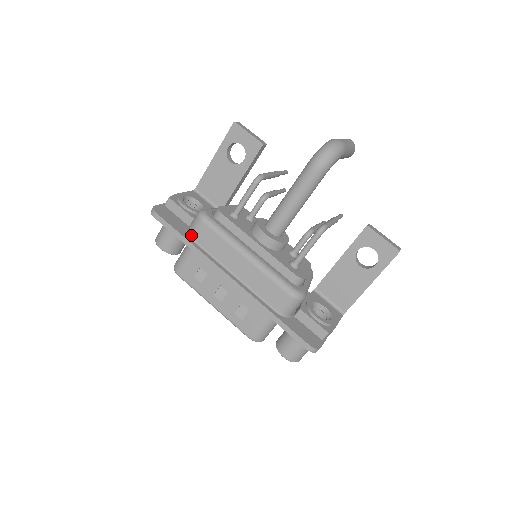
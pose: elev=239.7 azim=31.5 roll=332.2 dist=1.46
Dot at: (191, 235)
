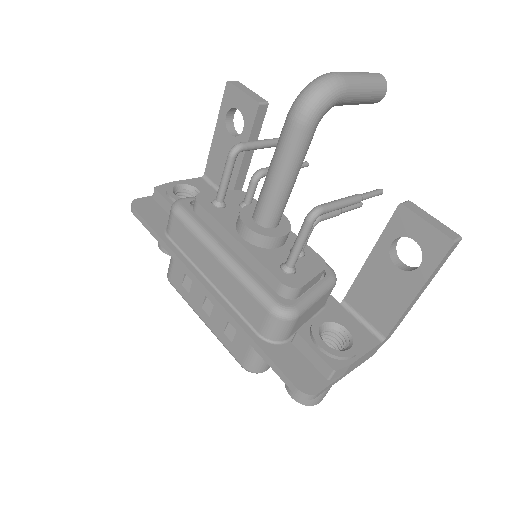
Dot at: (168, 232)
